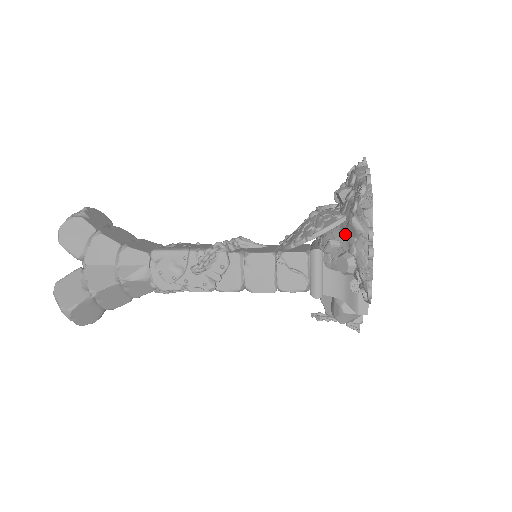
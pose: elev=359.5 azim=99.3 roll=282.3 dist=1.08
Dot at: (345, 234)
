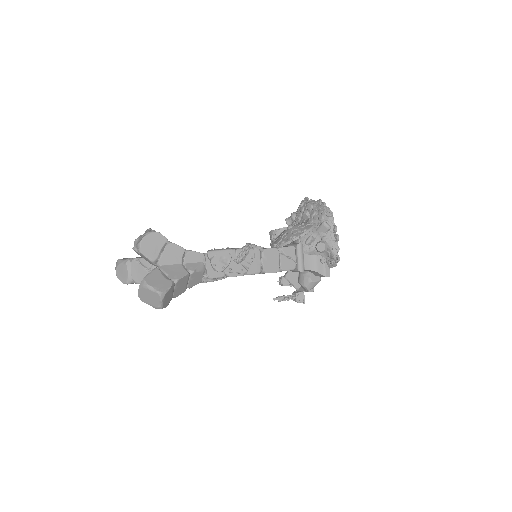
Dot at: (317, 232)
